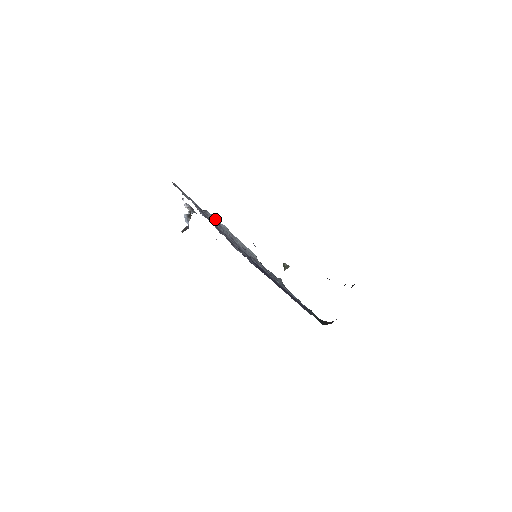
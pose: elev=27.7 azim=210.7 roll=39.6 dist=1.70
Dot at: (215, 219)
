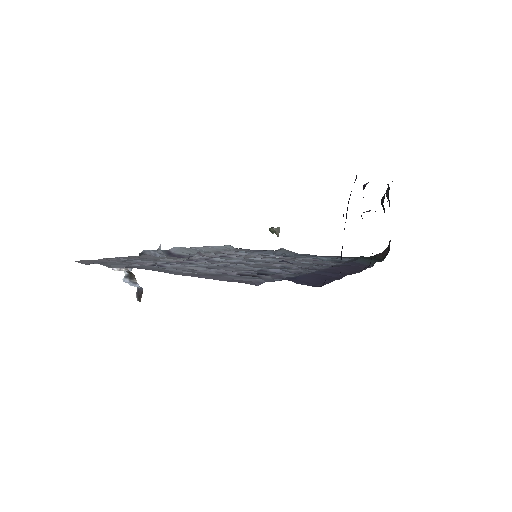
Dot at: (161, 252)
